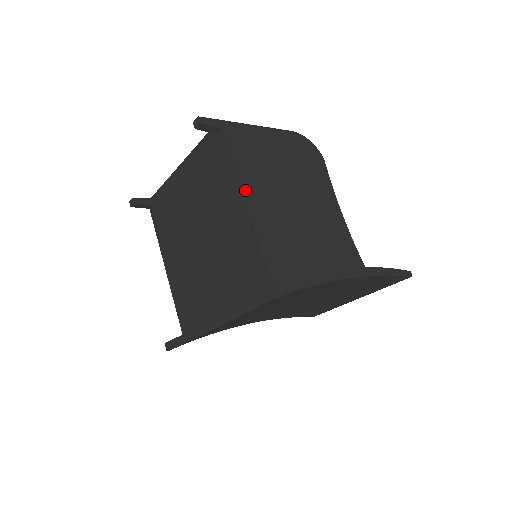
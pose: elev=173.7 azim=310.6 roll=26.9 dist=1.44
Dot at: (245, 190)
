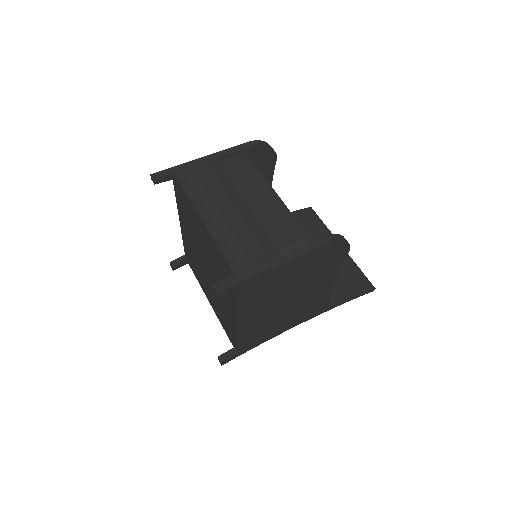
Dot at: (242, 317)
